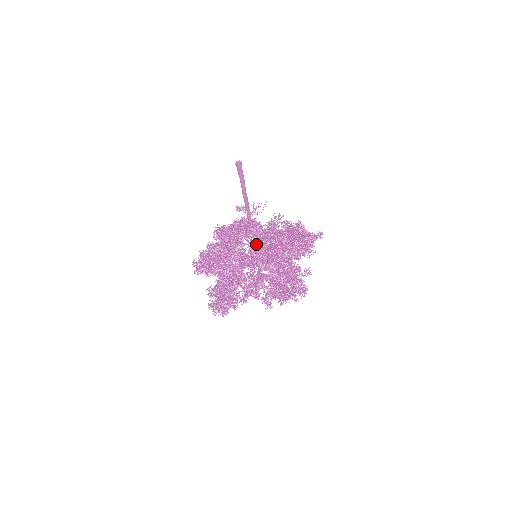
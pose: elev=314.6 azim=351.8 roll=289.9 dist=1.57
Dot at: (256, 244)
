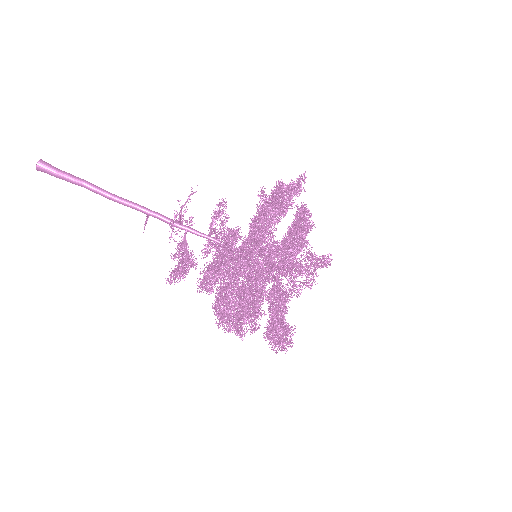
Dot at: occluded
